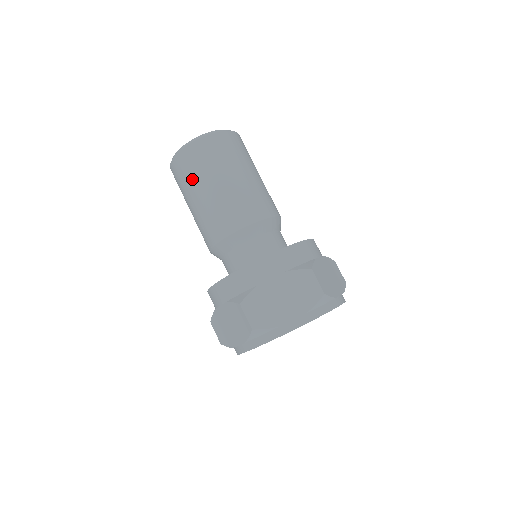
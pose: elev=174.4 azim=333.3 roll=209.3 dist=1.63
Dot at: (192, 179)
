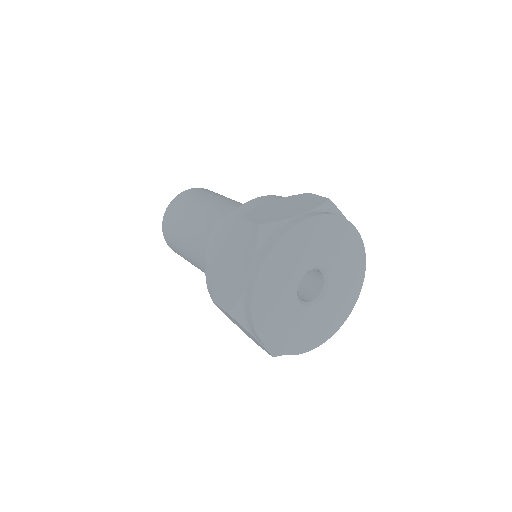
Dot at: (183, 209)
